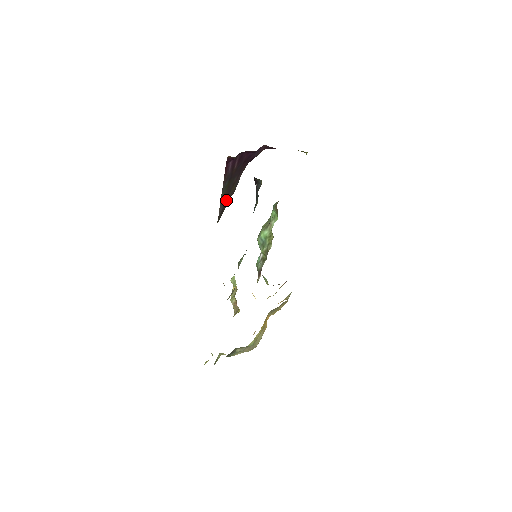
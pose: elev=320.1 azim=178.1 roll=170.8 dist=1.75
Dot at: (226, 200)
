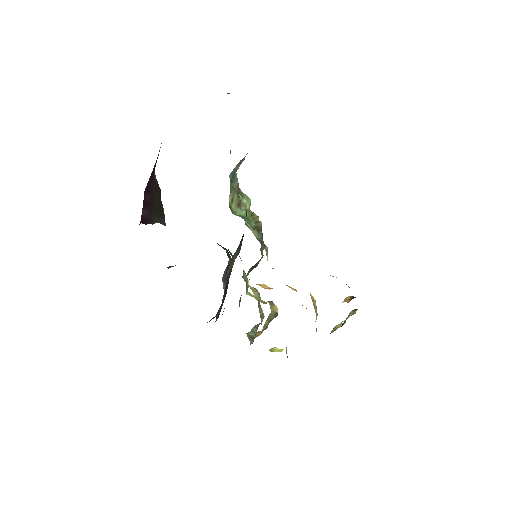
Dot at: (159, 208)
